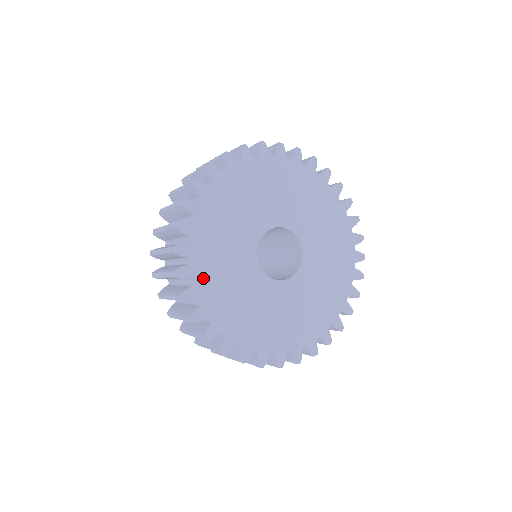
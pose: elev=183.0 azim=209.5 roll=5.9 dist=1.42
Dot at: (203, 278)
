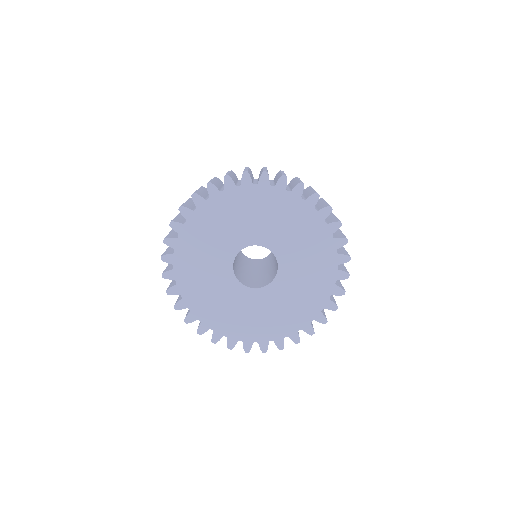
Dot at: (189, 293)
